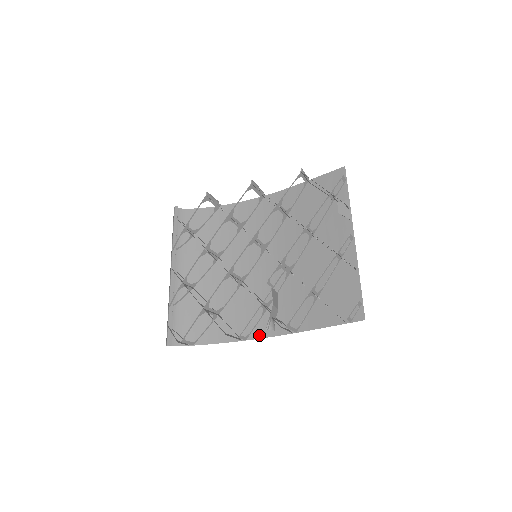
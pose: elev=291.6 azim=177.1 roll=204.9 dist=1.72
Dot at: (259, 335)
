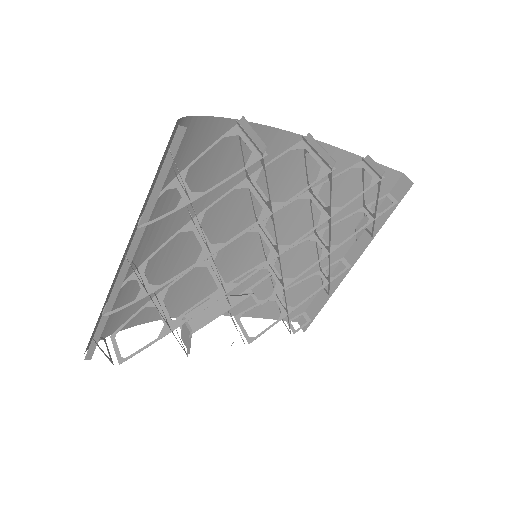
Dot at: occluded
